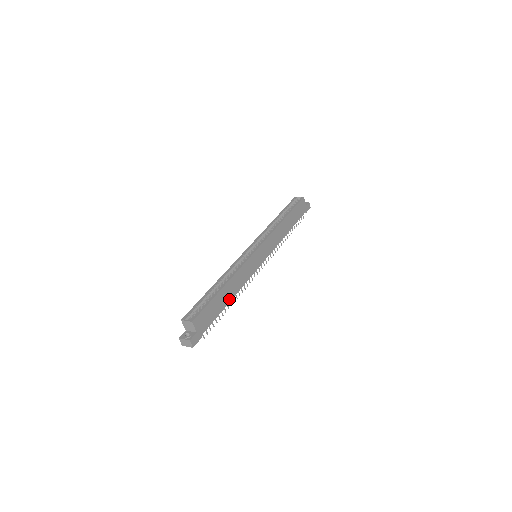
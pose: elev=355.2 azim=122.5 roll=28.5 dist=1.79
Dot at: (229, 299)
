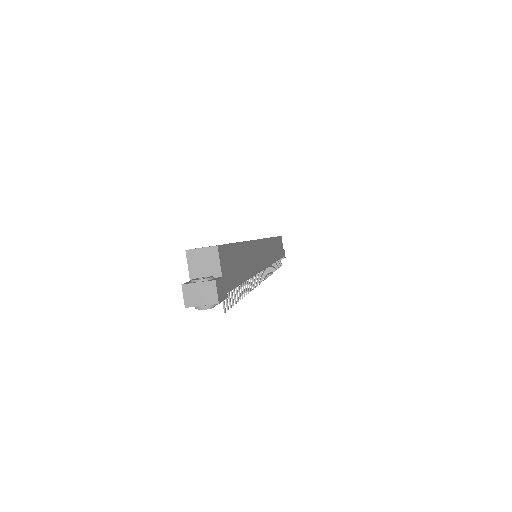
Dot at: (247, 273)
